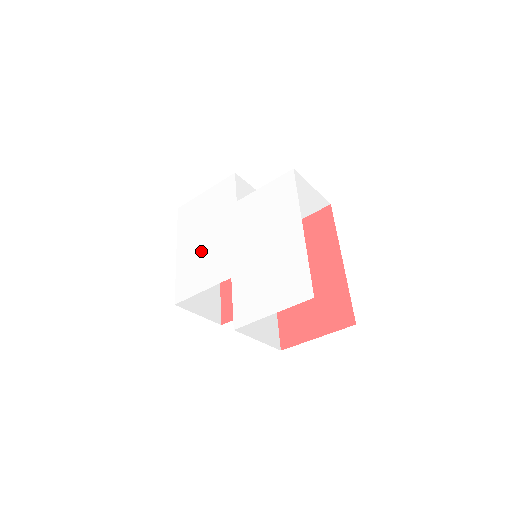
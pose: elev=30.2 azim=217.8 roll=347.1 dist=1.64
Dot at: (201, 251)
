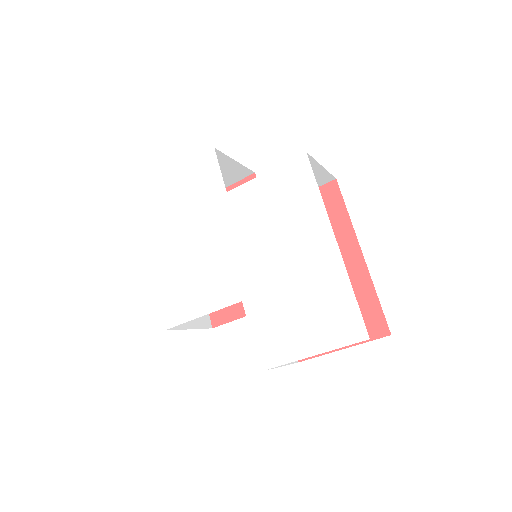
Dot at: (187, 259)
